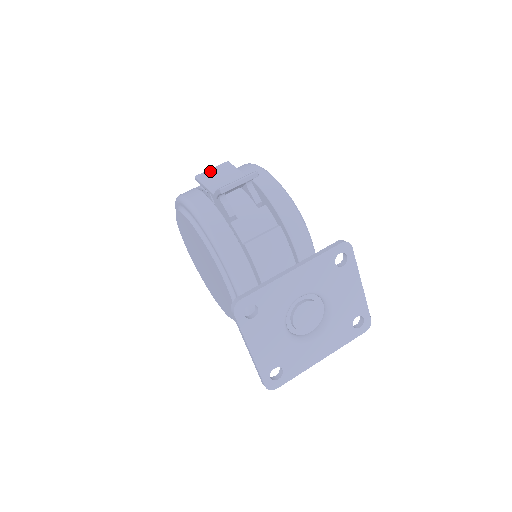
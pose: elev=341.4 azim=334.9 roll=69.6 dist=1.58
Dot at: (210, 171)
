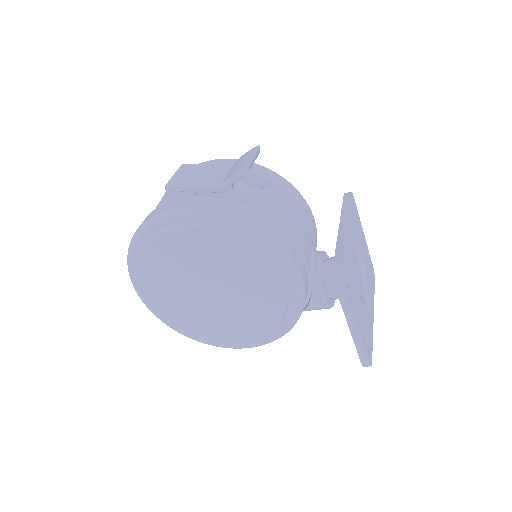
Dot at: (177, 176)
